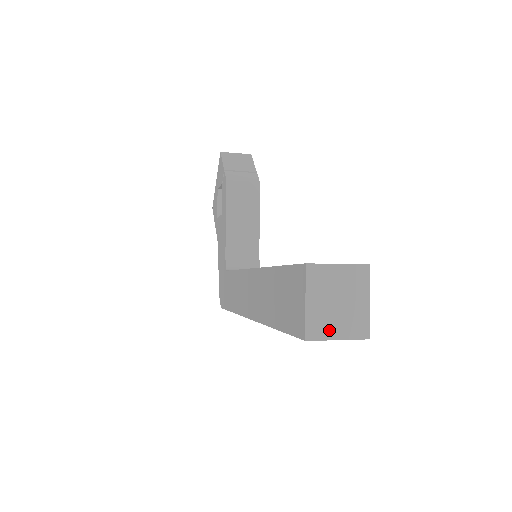
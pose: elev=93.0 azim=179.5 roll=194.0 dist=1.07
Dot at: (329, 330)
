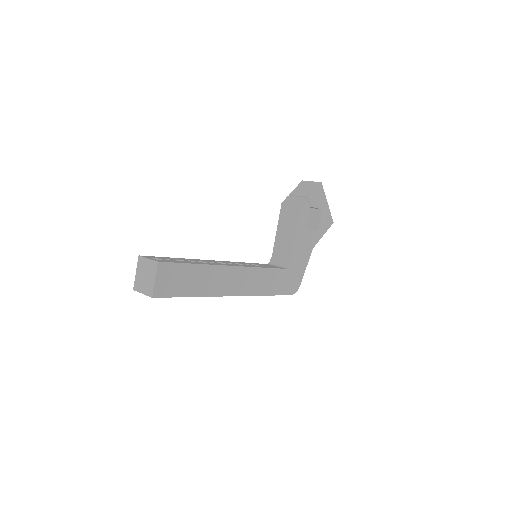
Dot at: (140, 288)
